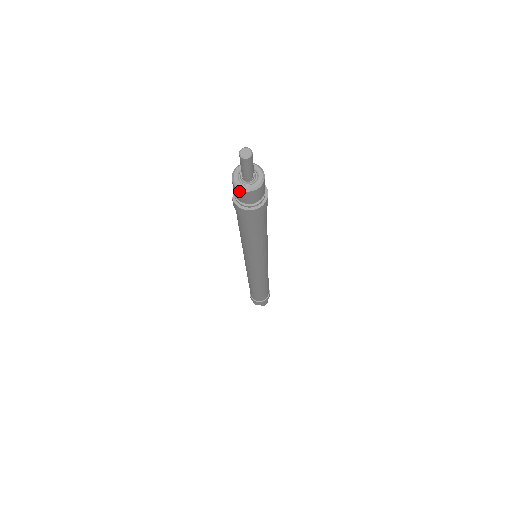
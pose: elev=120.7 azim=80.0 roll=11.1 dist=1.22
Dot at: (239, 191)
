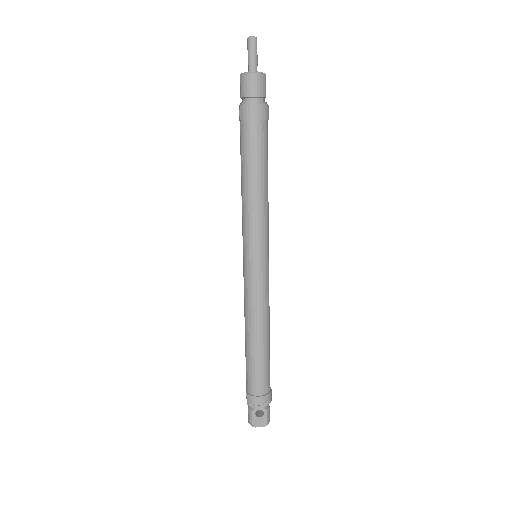
Dot at: (249, 77)
